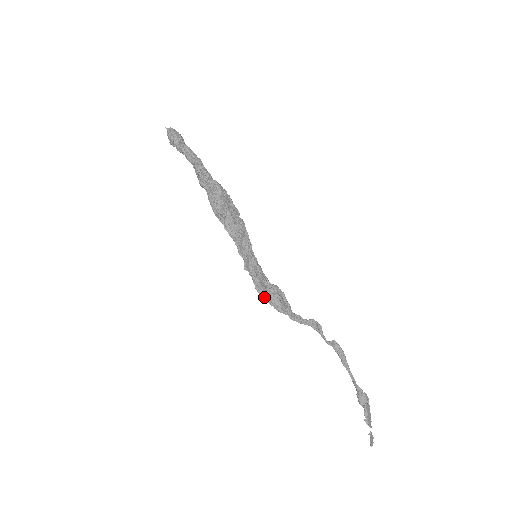
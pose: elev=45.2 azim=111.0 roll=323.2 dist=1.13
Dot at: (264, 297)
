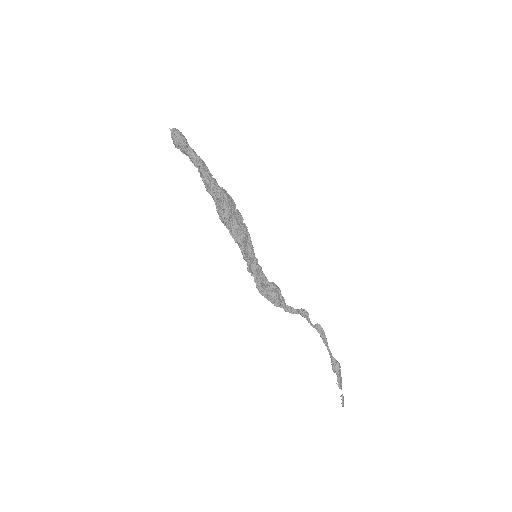
Dot at: (264, 294)
